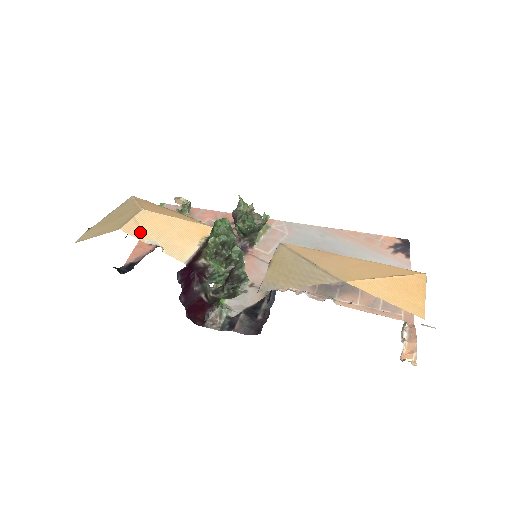
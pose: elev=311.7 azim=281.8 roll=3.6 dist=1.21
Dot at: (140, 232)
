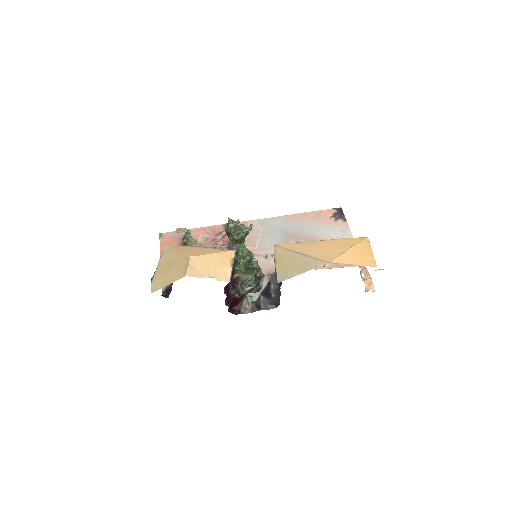
Dot at: (197, 273)
